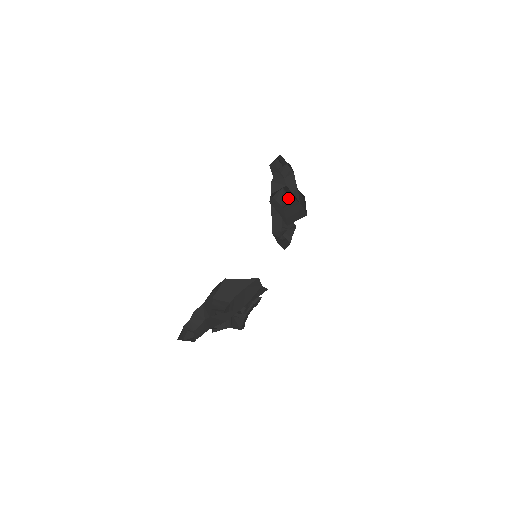
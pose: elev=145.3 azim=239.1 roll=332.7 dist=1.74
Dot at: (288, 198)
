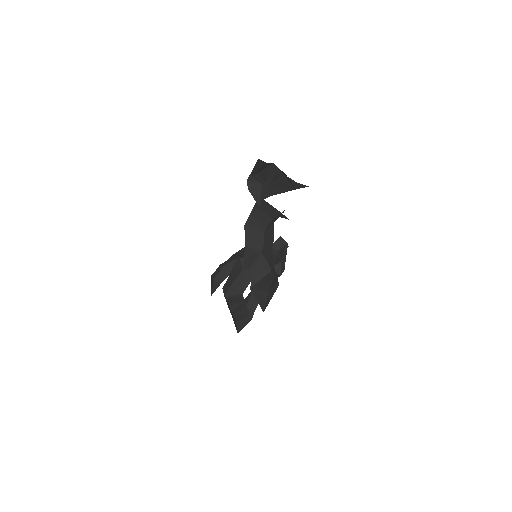
Dot at: (237, 297)
